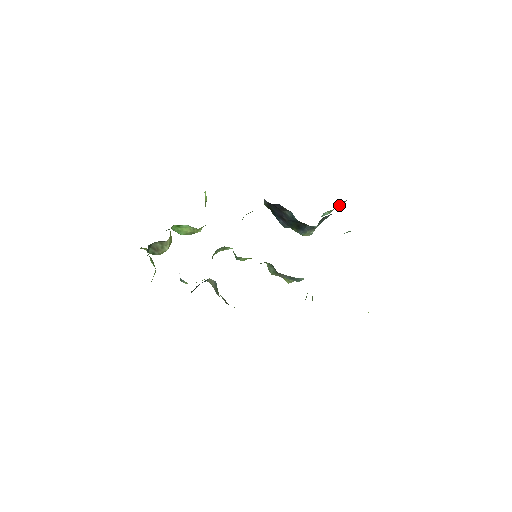
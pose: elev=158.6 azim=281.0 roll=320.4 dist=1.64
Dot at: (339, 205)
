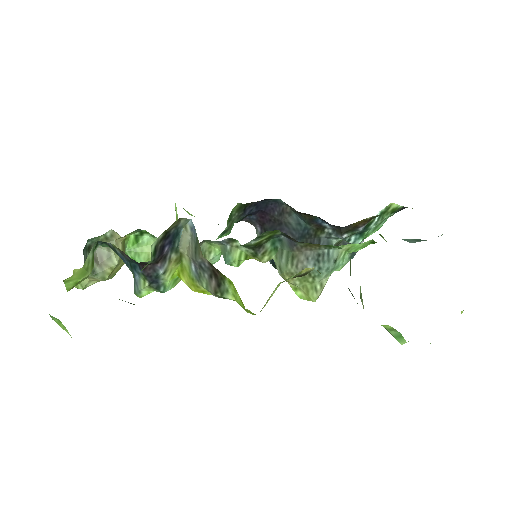
Dot at: occluded
